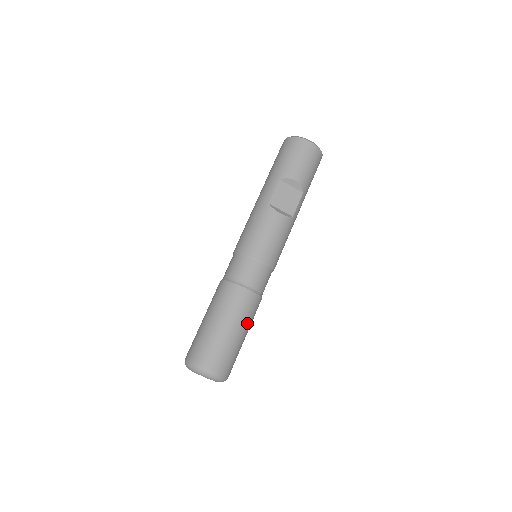
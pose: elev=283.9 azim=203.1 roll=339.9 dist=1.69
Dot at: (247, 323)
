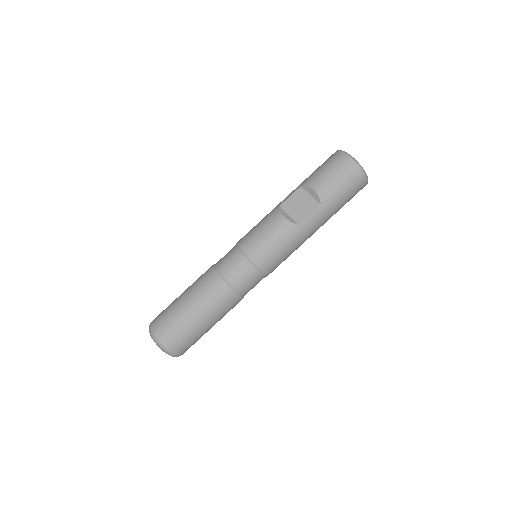
Dot at: (208, 308)
